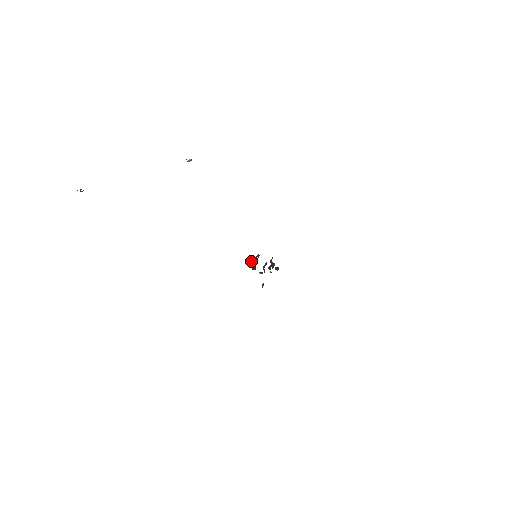
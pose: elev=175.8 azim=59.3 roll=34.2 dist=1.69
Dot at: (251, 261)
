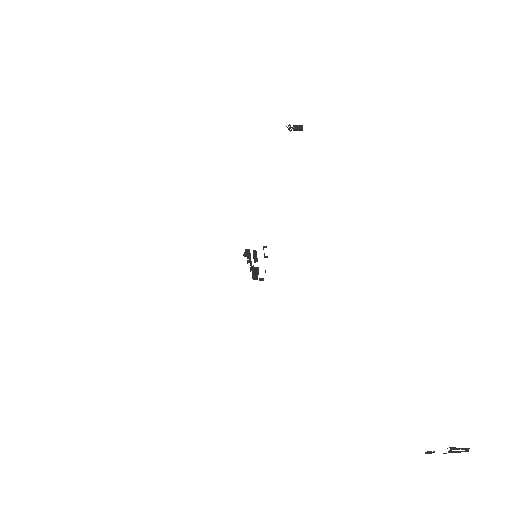
Dot at: (253, 267)
